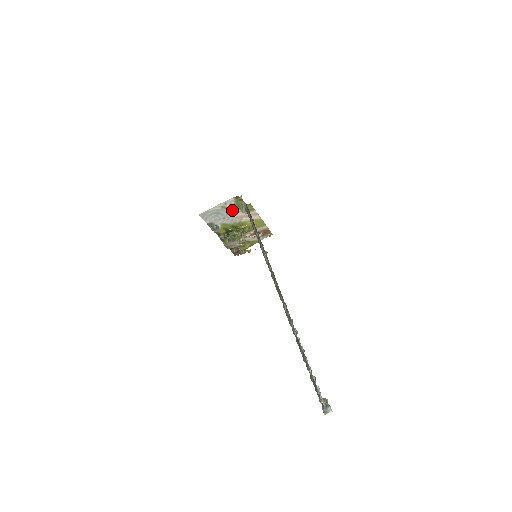
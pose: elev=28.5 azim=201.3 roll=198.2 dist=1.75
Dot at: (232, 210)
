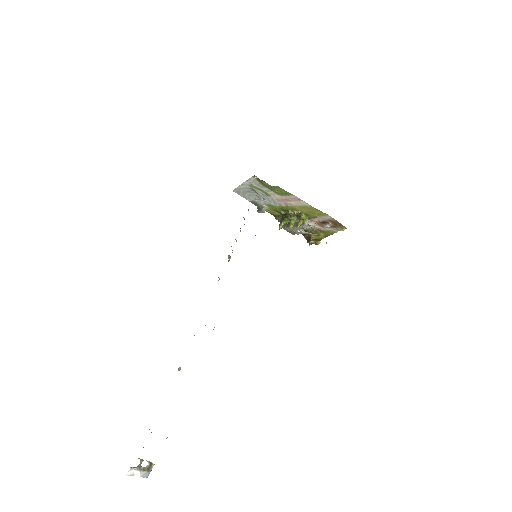
Dot at: (265, 191)
